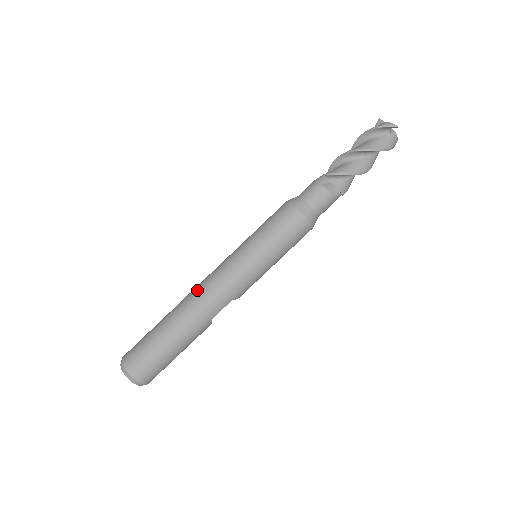
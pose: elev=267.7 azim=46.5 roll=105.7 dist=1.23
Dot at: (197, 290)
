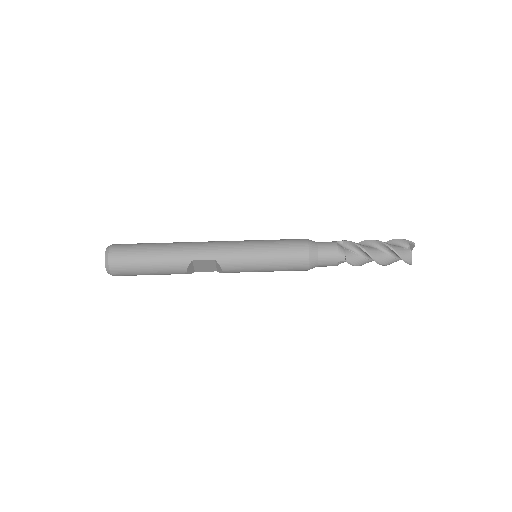
Dot at: occluded
